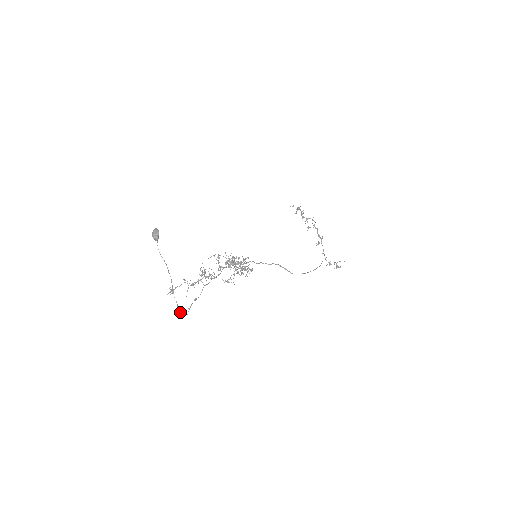
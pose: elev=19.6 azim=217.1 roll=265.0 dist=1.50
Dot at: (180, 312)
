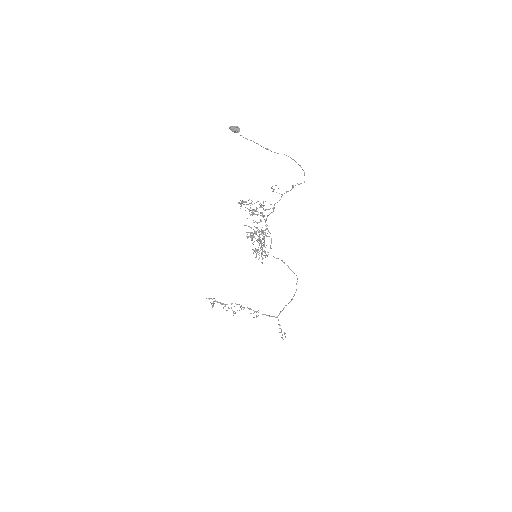
Dot at: (303, 170)
